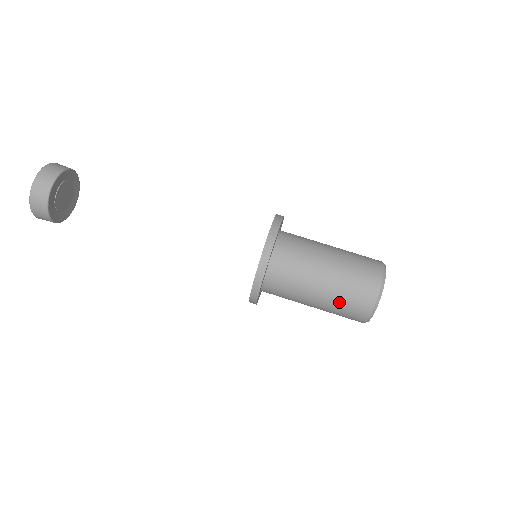
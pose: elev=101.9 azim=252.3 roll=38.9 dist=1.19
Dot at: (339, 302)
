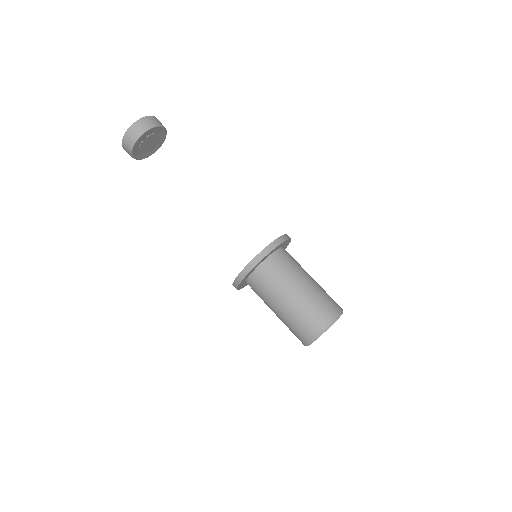
Dot at: (312, 302)
